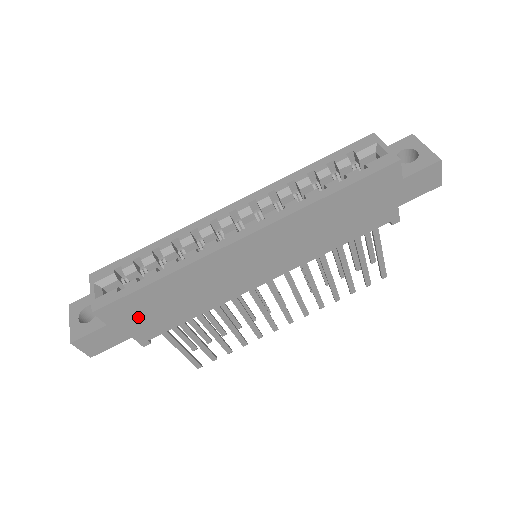
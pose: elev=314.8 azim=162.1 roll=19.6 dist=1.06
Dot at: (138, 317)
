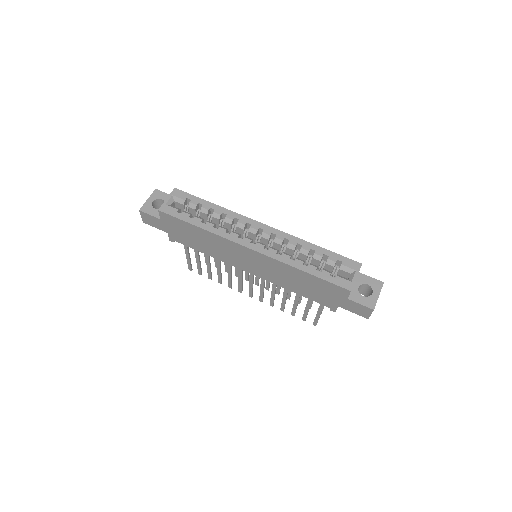
Dot at: (177, 229)
